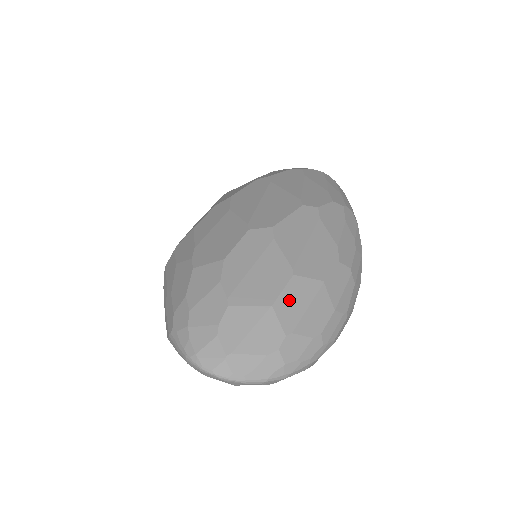
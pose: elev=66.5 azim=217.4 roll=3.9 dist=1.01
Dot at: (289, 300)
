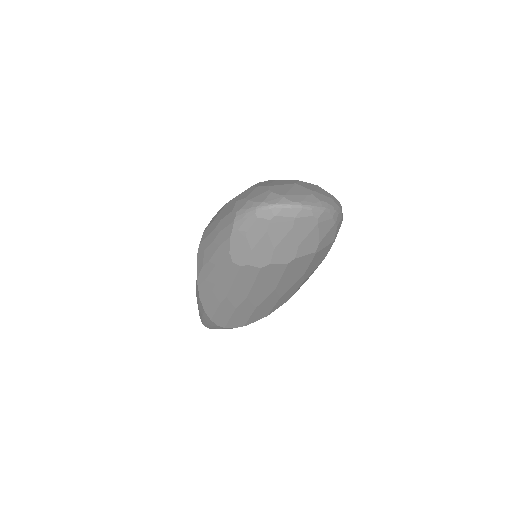
Dot at: (304, 184)
